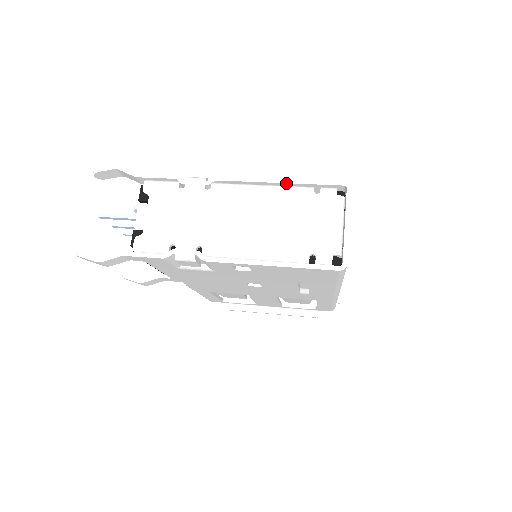
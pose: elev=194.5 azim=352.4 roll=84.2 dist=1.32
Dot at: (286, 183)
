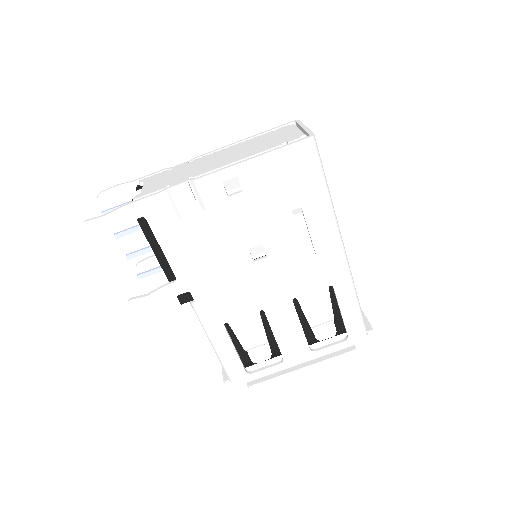
Dot at: (250, 138)
